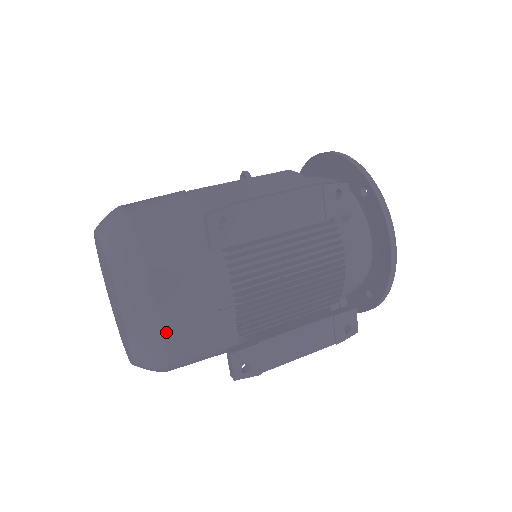
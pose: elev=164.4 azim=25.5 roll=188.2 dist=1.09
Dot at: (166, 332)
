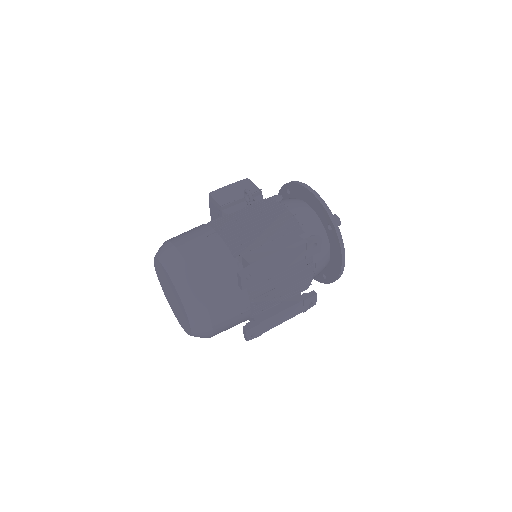
Dot at: (214, 329)
